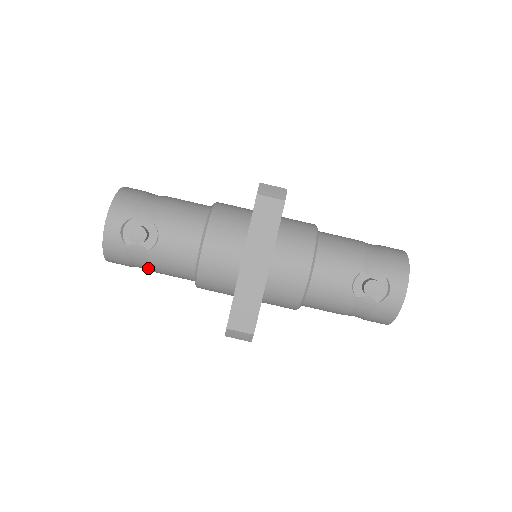
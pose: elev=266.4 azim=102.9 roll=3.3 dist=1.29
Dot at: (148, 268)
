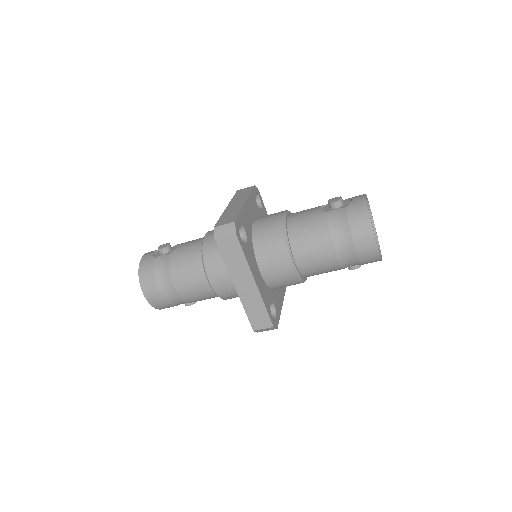
Dot at: occluded
